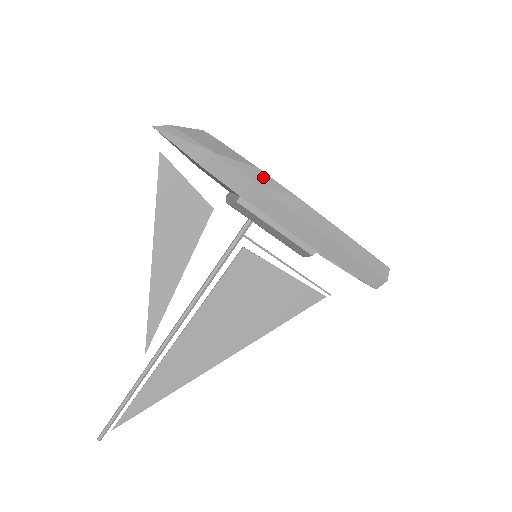
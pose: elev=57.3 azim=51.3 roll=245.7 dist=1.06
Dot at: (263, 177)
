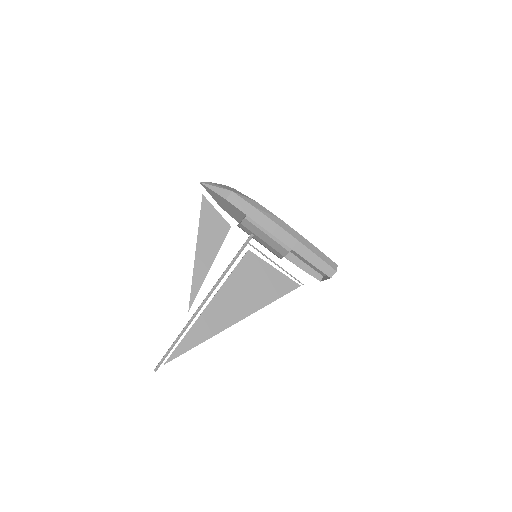
Dot at: (259, 206)
